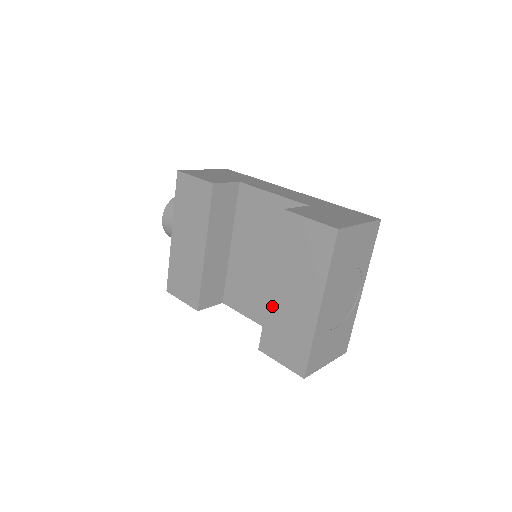
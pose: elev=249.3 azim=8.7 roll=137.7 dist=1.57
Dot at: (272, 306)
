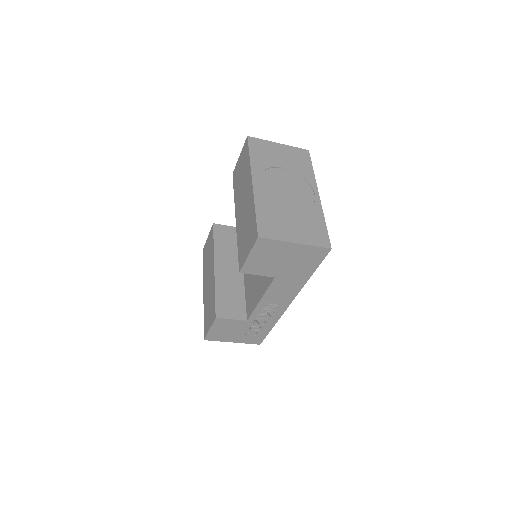
Dot at: (238, 229)
